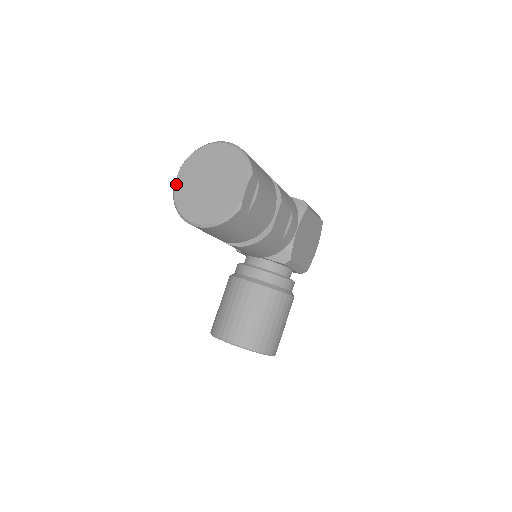
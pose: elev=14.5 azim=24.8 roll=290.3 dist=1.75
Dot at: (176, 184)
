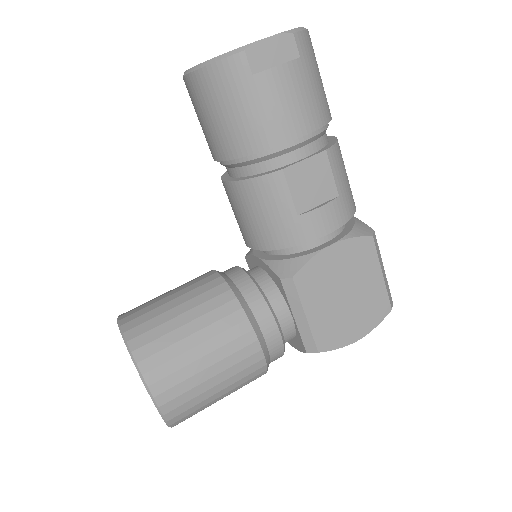
Dot at: occluded
